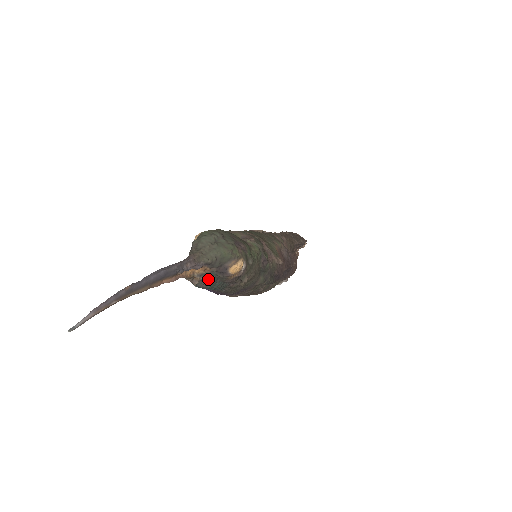
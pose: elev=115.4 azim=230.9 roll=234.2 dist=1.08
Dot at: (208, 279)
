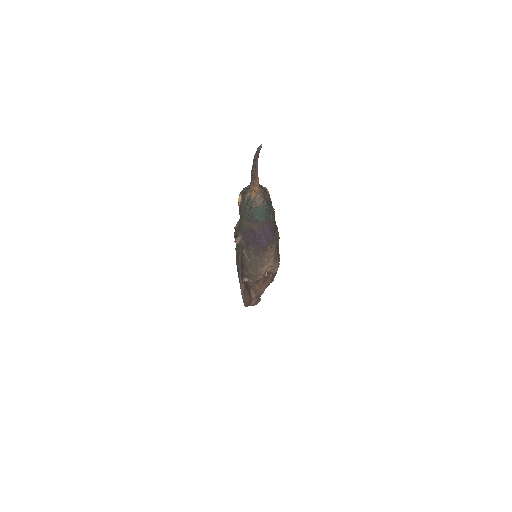
Dot at: (264, 198)
